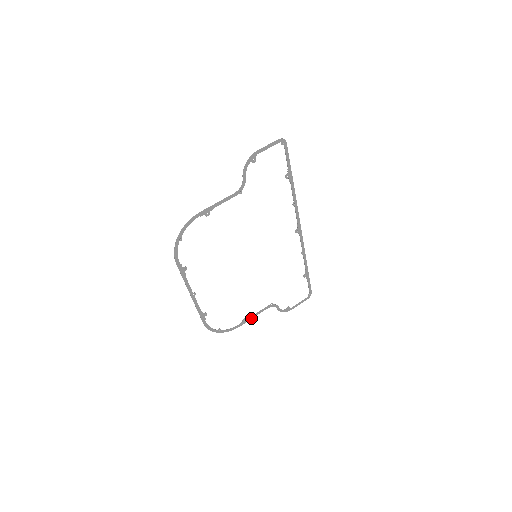
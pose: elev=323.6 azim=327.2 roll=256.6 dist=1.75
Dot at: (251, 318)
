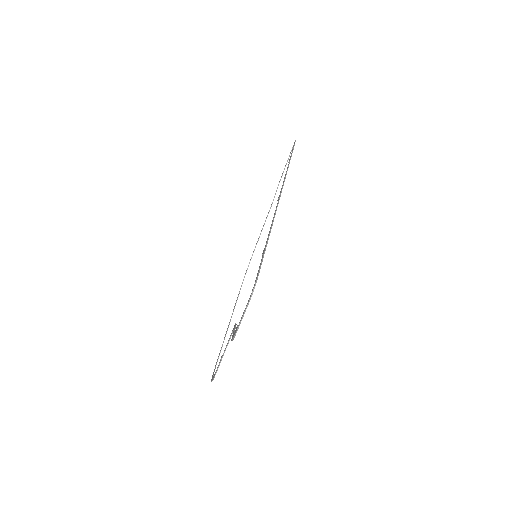
Dot at: occluded
